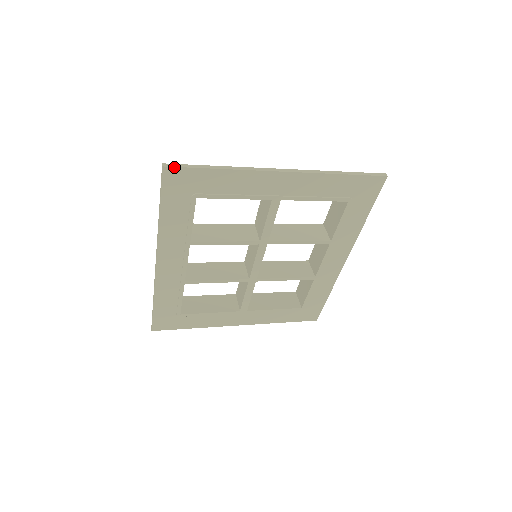
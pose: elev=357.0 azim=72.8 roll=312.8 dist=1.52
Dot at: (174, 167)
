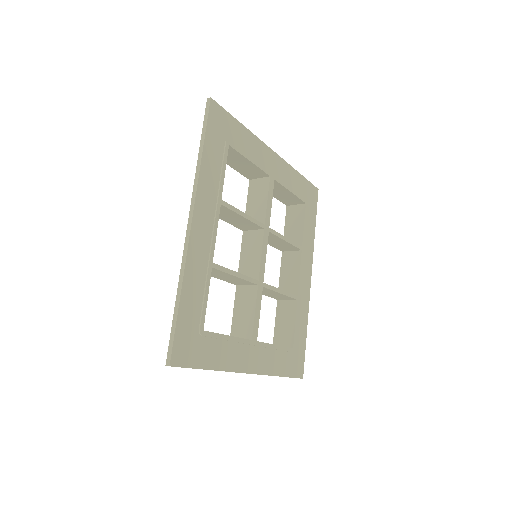
Dot at: (217, 103)
